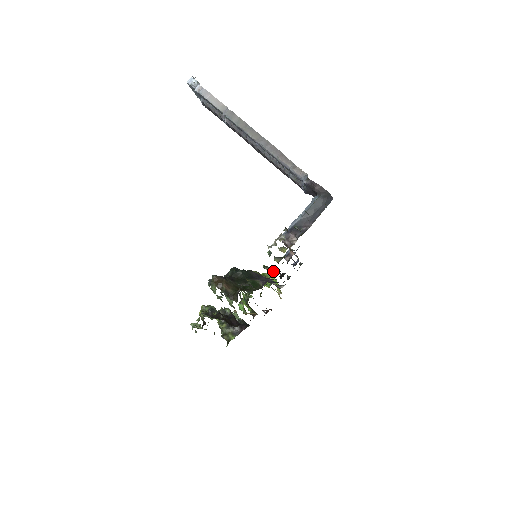
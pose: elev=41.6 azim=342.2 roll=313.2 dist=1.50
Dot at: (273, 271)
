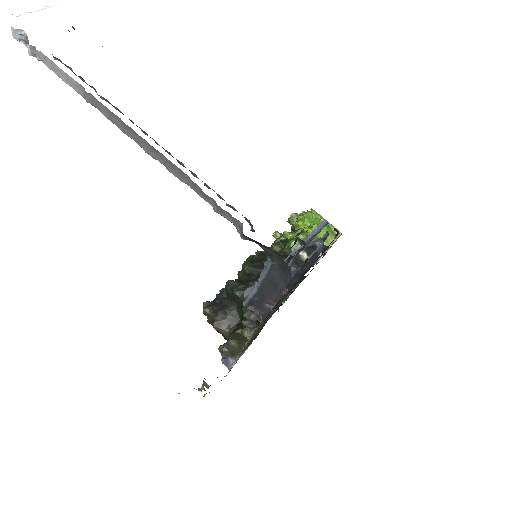
Dot at: occluded
